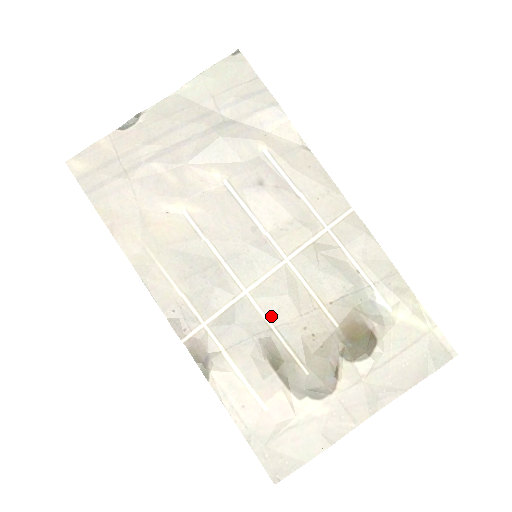
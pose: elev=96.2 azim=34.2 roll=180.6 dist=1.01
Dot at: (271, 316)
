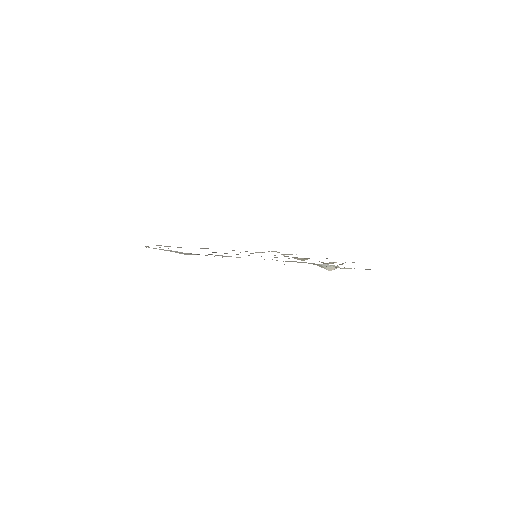
Dot at: occluded
